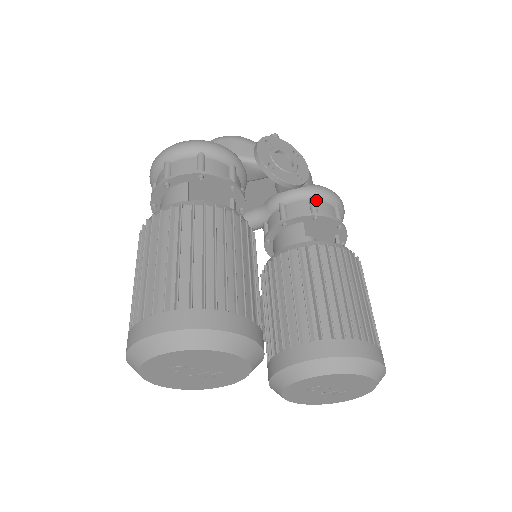
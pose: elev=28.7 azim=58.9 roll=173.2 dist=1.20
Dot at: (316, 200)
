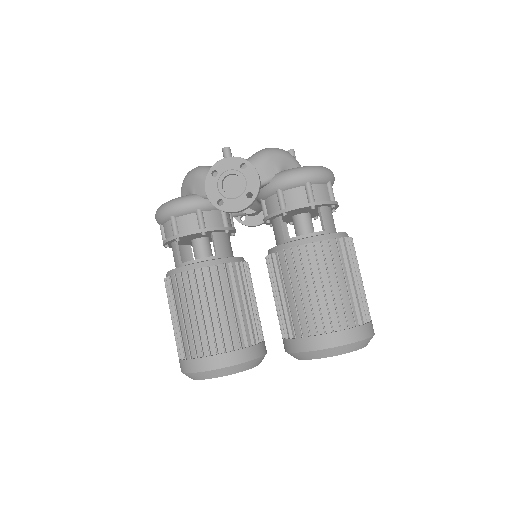
Dot at: (283, 191)
